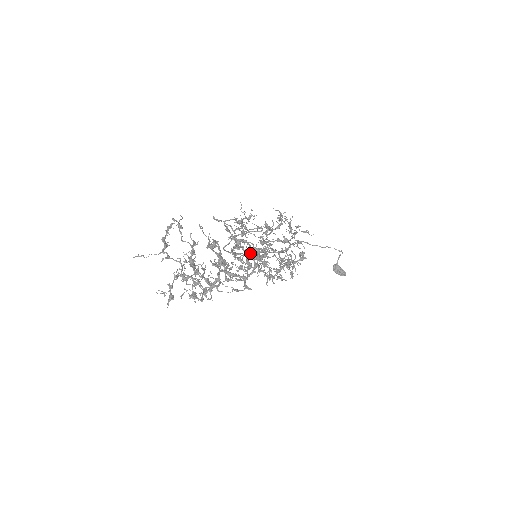
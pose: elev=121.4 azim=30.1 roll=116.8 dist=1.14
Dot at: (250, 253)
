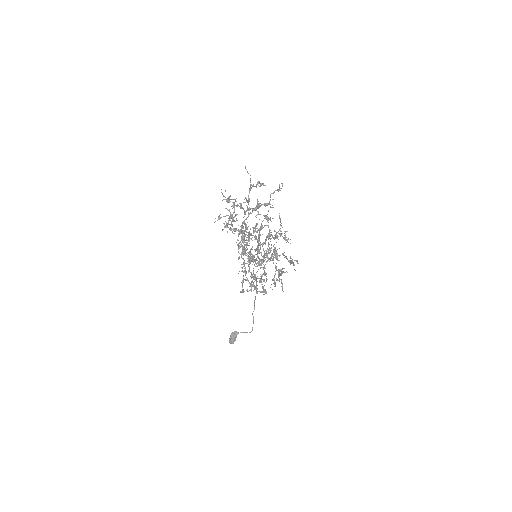
Dot at: occluded
